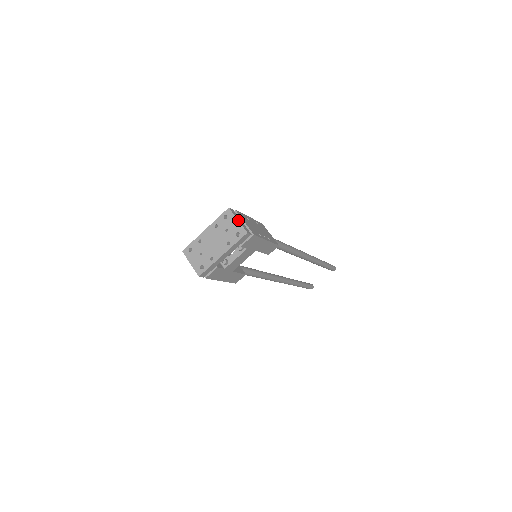
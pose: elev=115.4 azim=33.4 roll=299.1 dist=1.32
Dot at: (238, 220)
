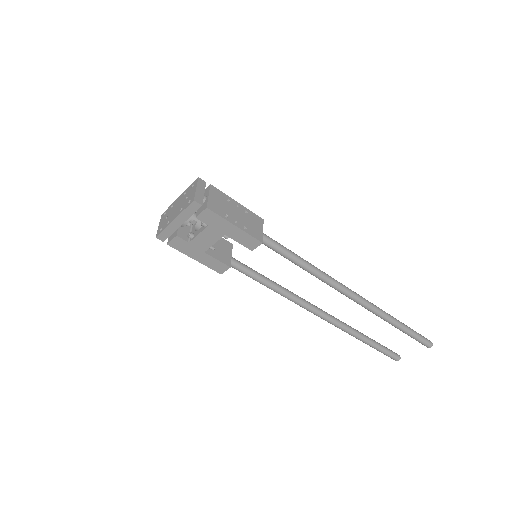
Dot at: (196, 188)
